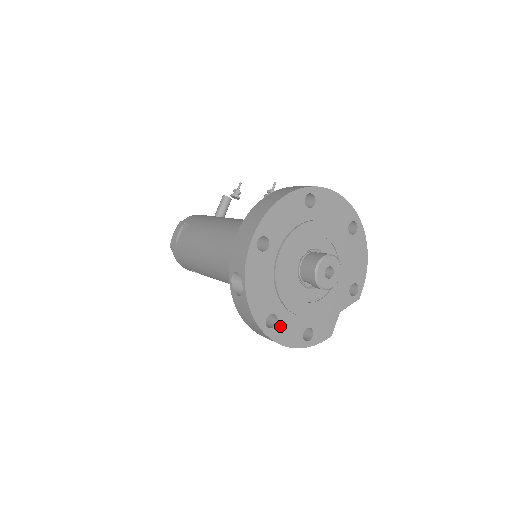
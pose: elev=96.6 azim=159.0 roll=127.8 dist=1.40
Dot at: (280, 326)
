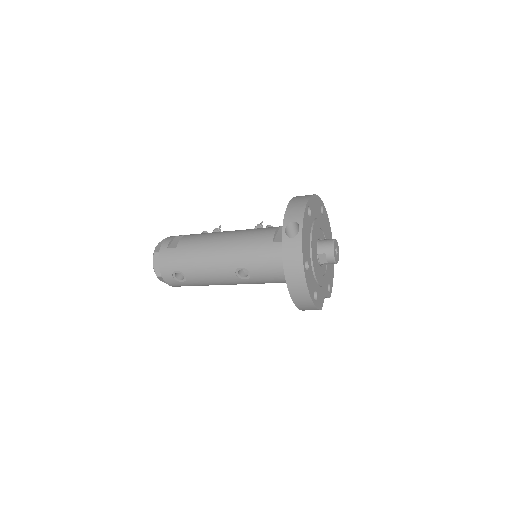
Dot at: (309, 274)
